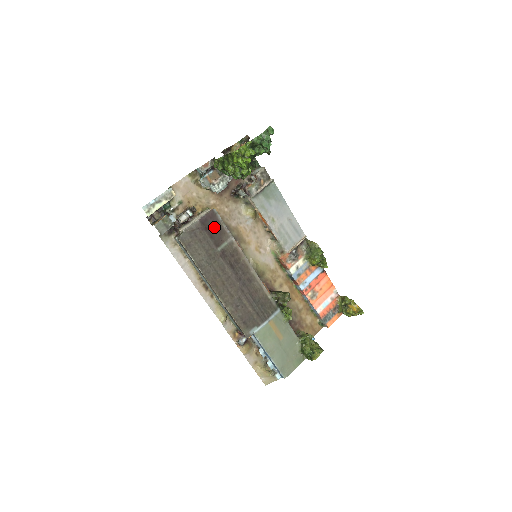
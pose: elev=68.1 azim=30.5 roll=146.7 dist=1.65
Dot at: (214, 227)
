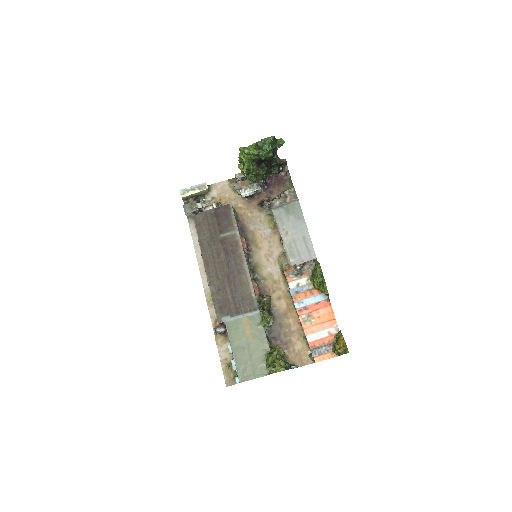
Dot at: (224, 217)
